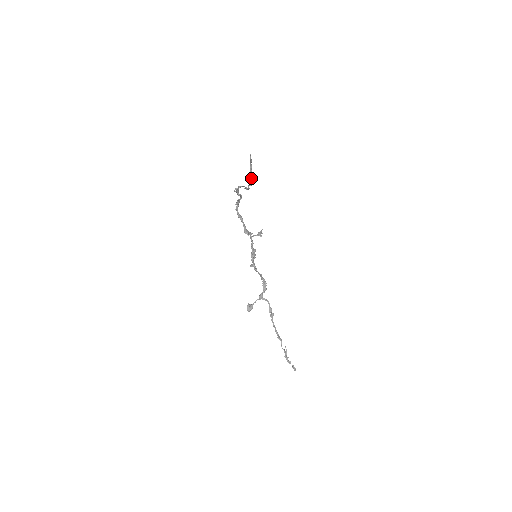
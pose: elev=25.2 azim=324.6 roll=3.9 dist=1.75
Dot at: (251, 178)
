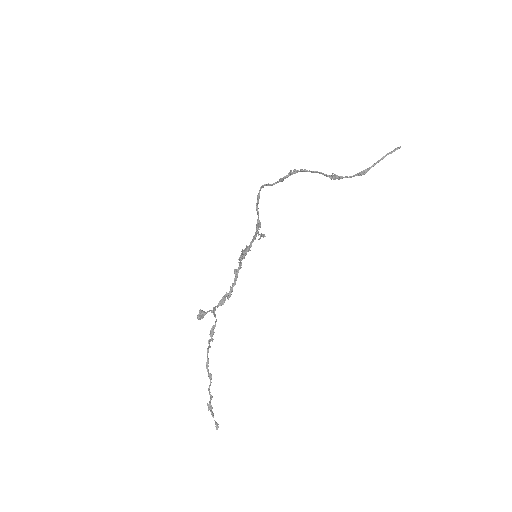
Dot at: (369, 169)
